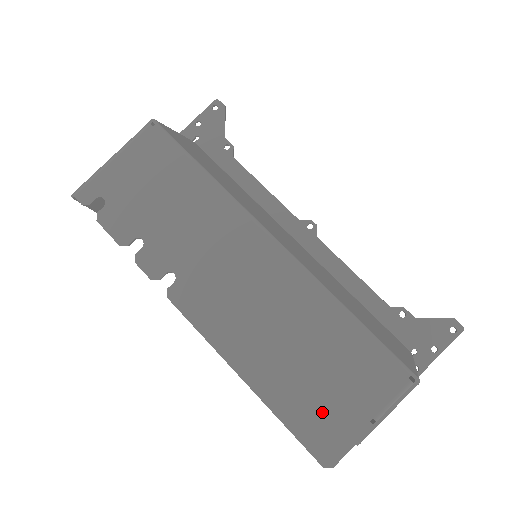
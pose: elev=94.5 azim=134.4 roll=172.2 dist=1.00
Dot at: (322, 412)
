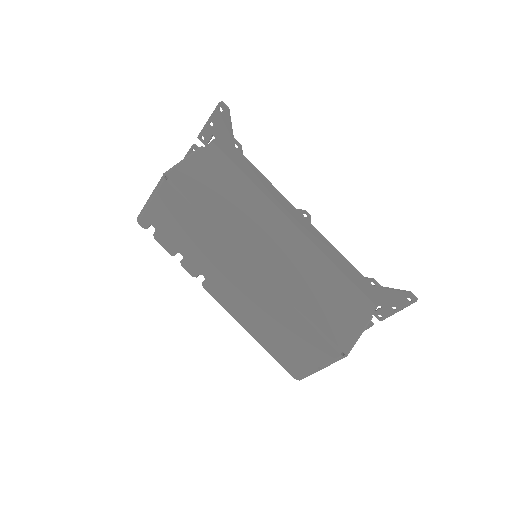
Dot at: (292, 358)
